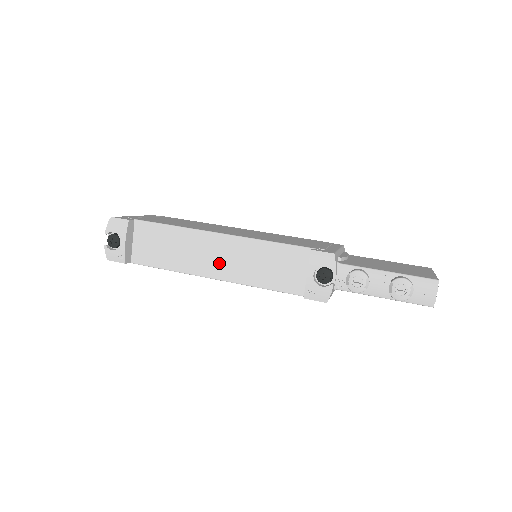
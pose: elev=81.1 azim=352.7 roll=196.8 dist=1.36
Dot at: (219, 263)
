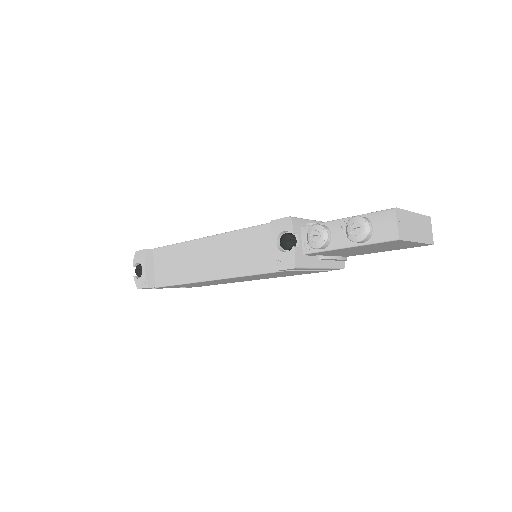
Dot at: (212, 264)
